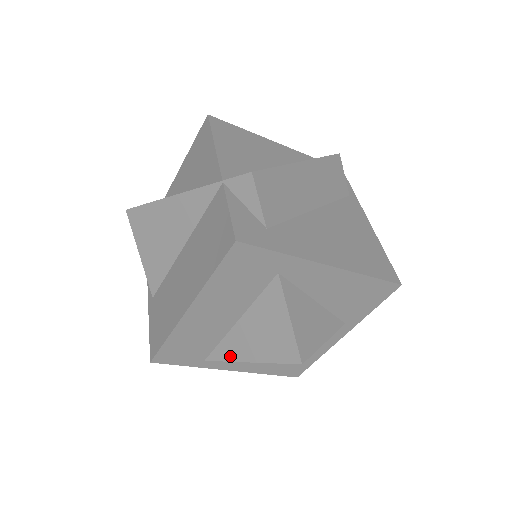
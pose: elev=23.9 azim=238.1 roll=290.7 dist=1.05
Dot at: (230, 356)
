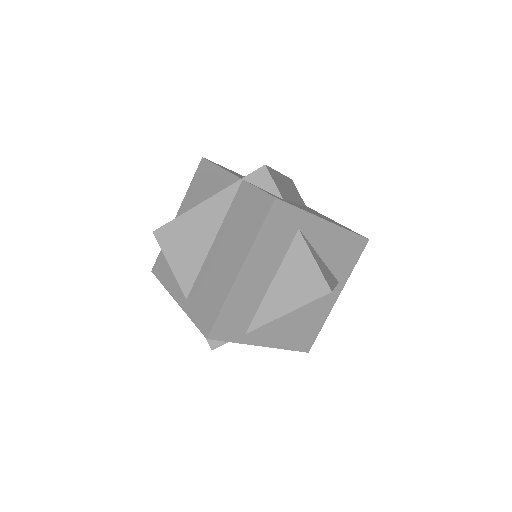
Dot at: (269, 317)
